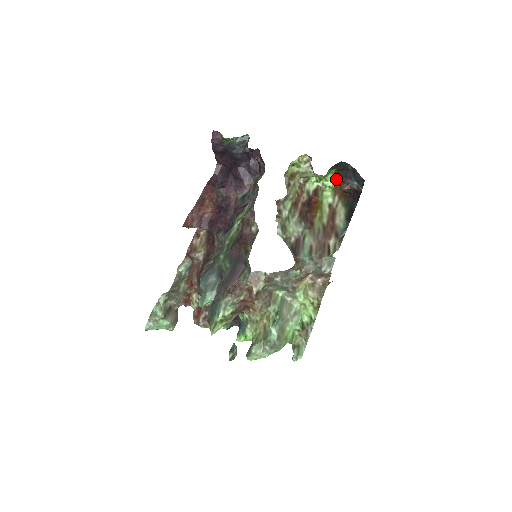
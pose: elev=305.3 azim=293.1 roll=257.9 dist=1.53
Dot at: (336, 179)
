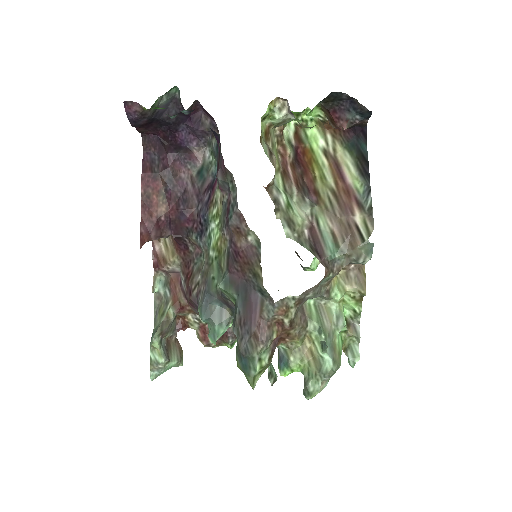
Dot at: (322, 112)
